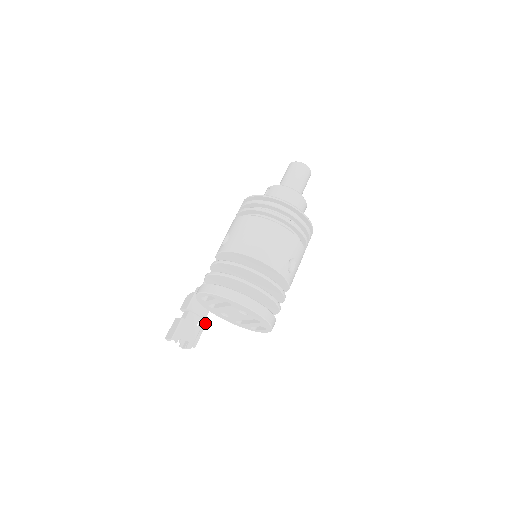
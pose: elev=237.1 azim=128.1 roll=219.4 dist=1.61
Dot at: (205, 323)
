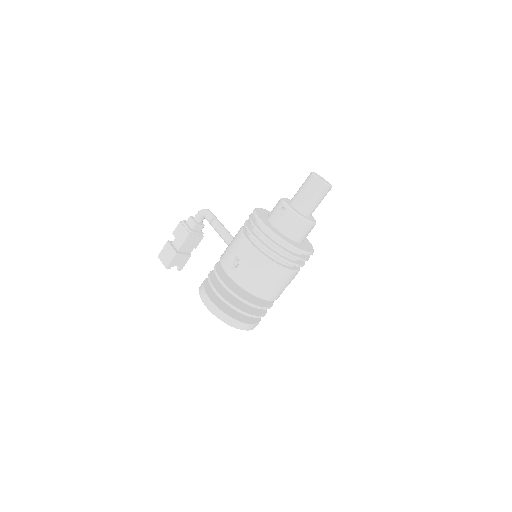
Dot at: occluded
